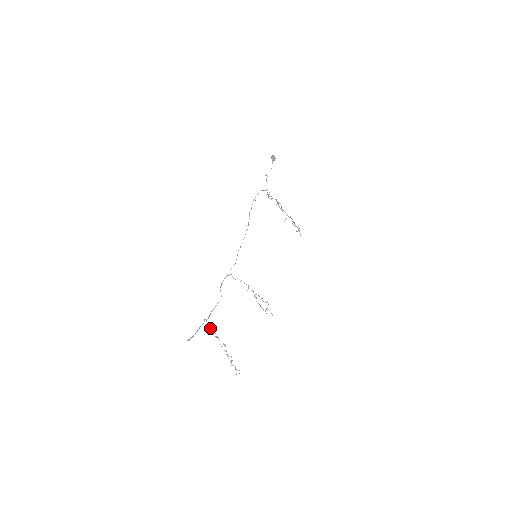
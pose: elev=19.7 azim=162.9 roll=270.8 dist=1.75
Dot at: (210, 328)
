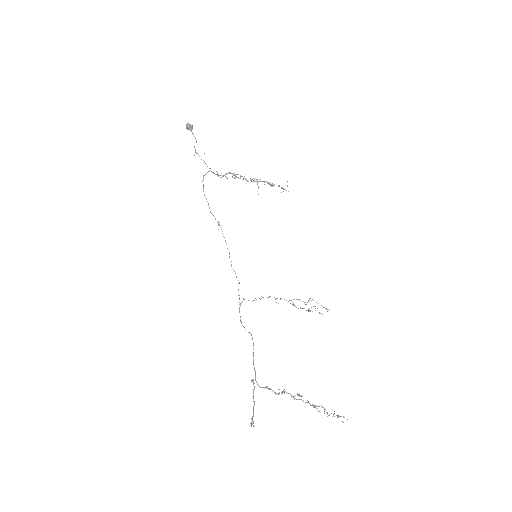
Dot at: (266, 387)
